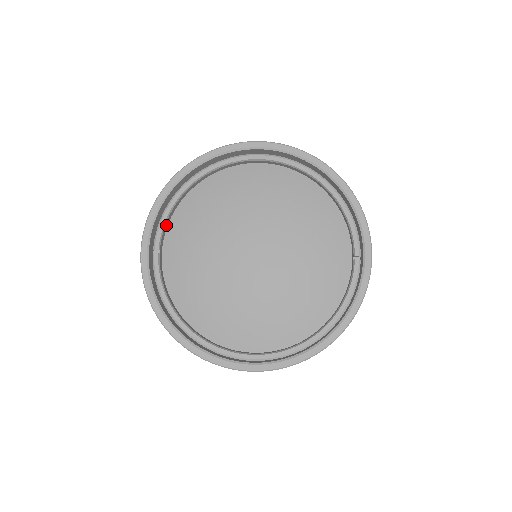
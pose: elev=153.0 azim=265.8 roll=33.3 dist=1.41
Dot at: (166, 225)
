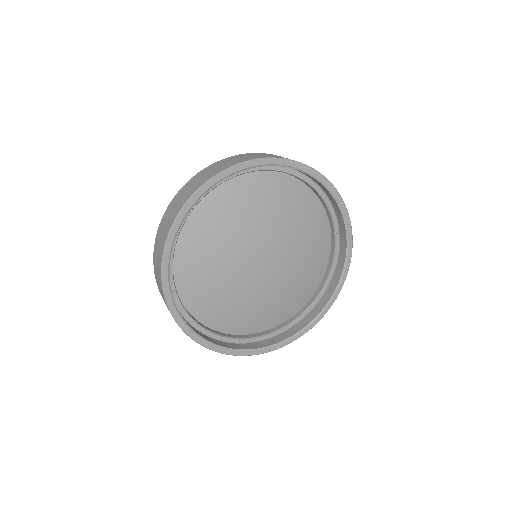
Dot at: (172, 262)
